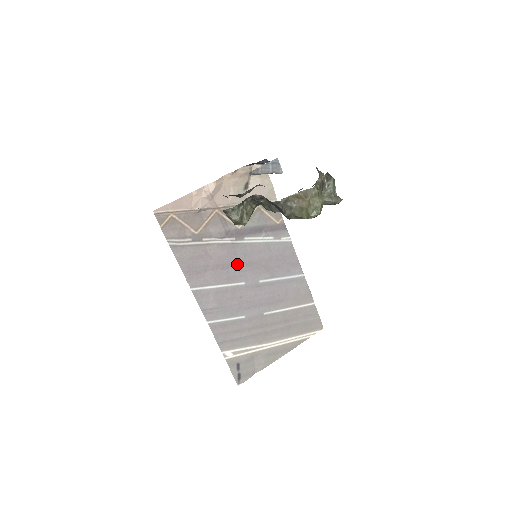
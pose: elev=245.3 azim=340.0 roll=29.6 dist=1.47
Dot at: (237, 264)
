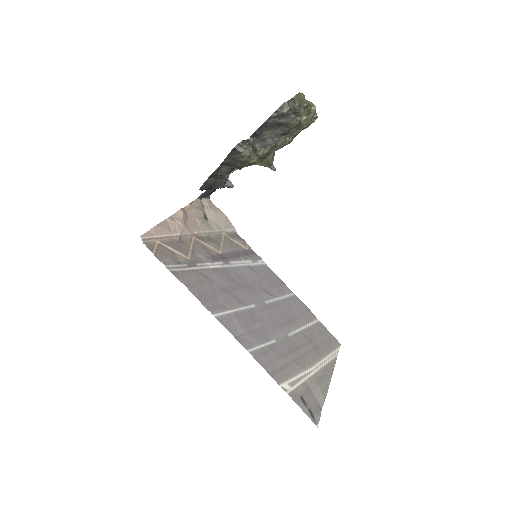
Dot at: (238, 287)
